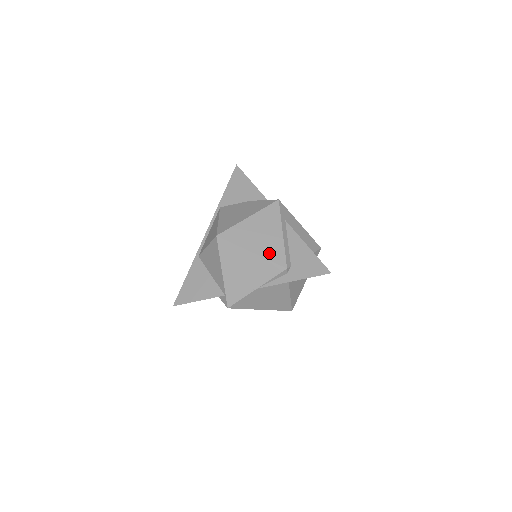
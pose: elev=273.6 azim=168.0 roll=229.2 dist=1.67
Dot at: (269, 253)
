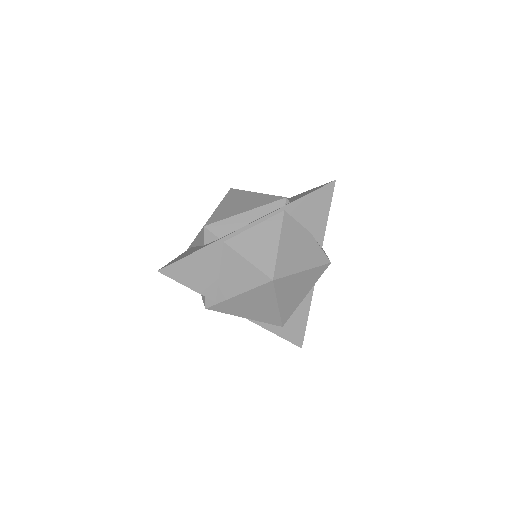
Dot at: (286, 310)
